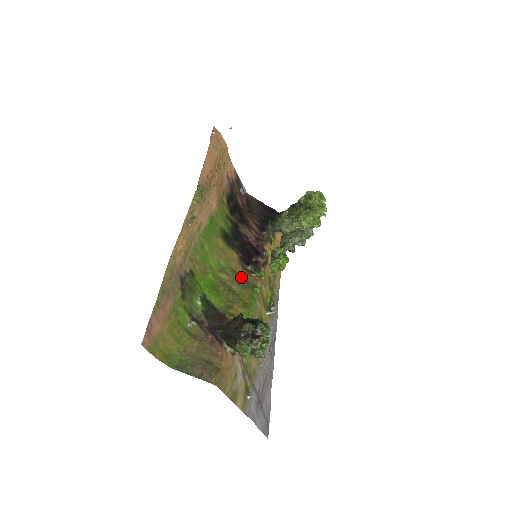
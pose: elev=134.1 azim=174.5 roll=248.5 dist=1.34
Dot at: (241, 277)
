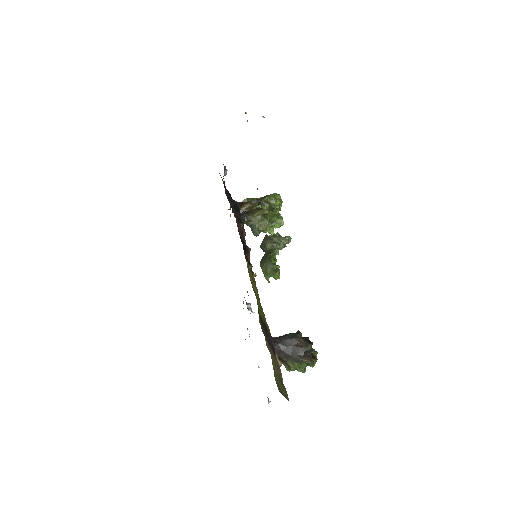
Dot at: (252, 278)
